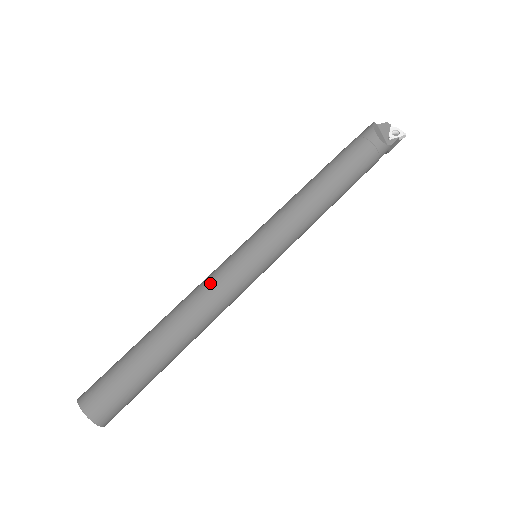
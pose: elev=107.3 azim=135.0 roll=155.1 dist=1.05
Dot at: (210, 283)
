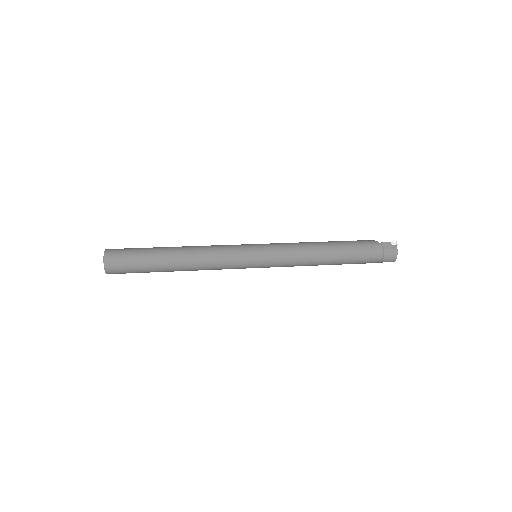
Dot at: occluded
